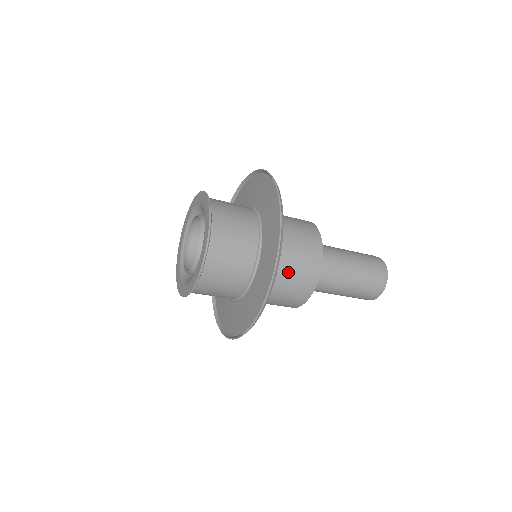
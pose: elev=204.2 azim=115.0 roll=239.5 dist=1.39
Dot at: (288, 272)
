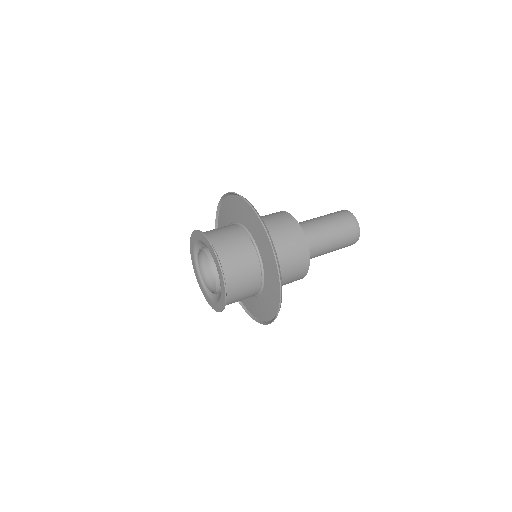
Dot at: (286, 276)
